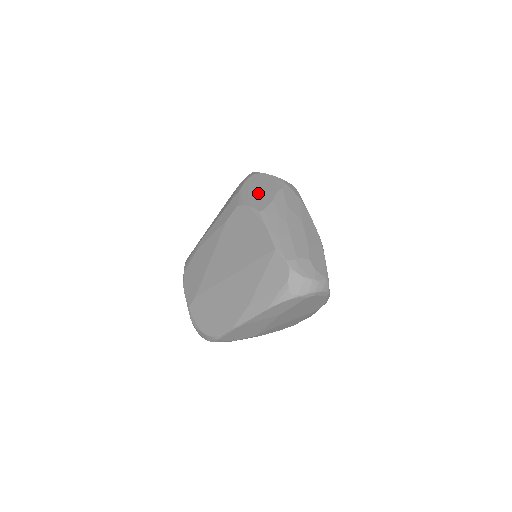
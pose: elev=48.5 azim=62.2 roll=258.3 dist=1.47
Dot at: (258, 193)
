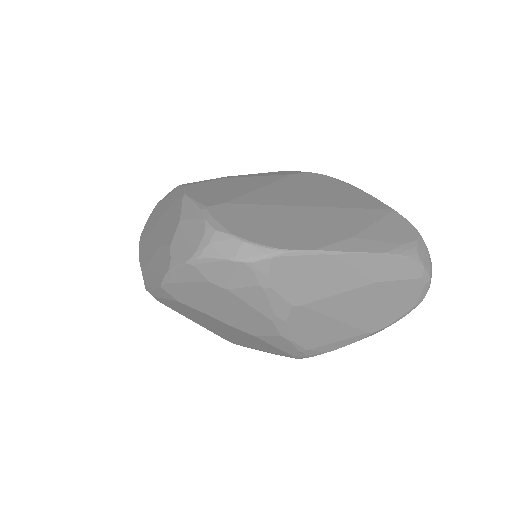
Dot at: occluded
